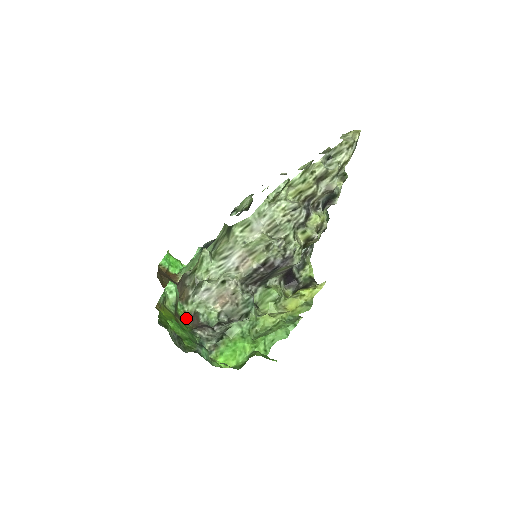
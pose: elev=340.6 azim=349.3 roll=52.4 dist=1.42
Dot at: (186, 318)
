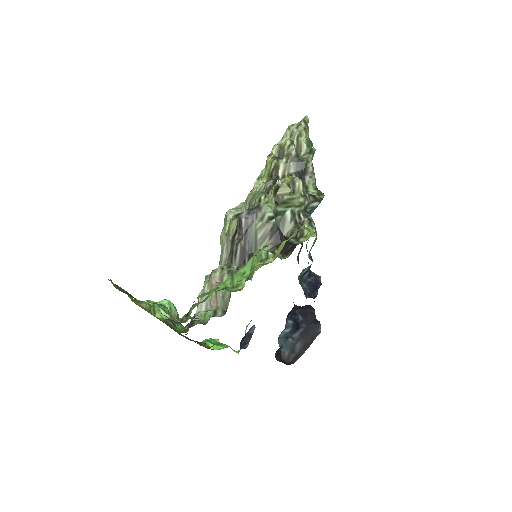
Dot at: occluded
